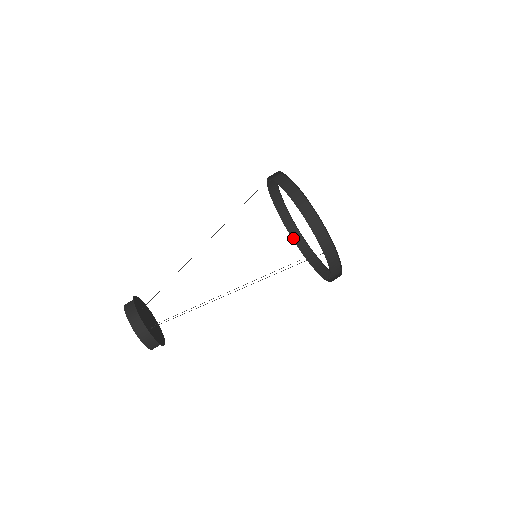
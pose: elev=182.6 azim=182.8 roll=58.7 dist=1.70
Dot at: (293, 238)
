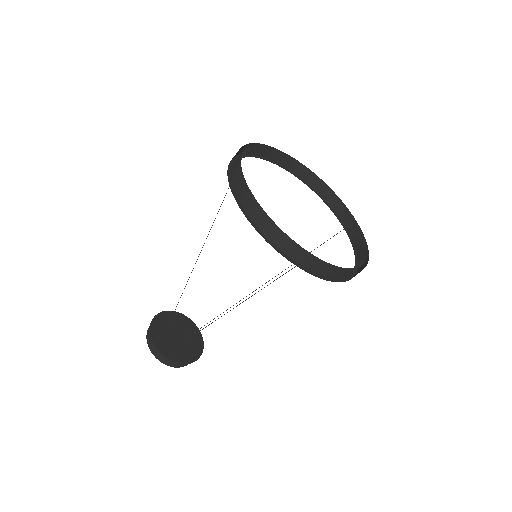
Dot at: (328, 202)
